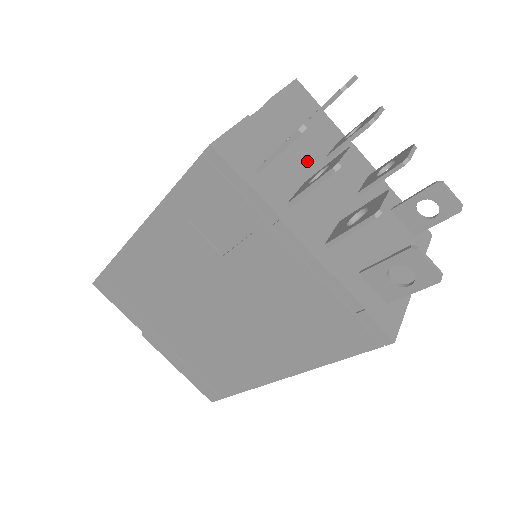
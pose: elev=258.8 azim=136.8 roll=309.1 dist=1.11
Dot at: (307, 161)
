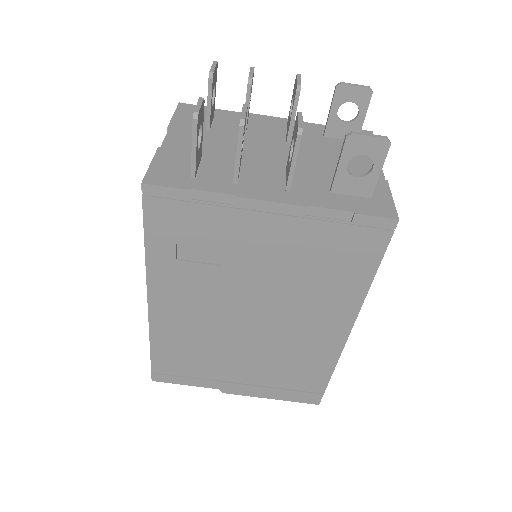
Dot at: (228, 147)
